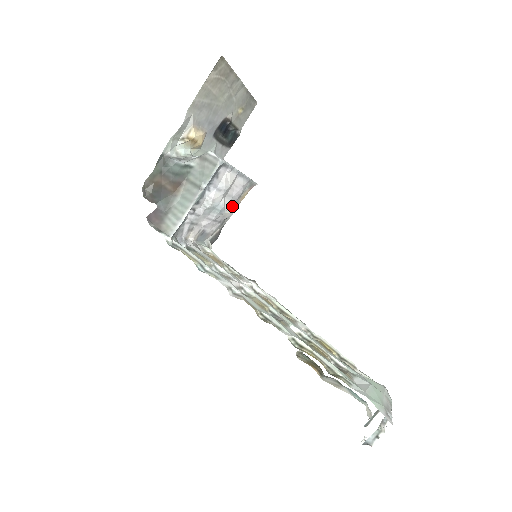
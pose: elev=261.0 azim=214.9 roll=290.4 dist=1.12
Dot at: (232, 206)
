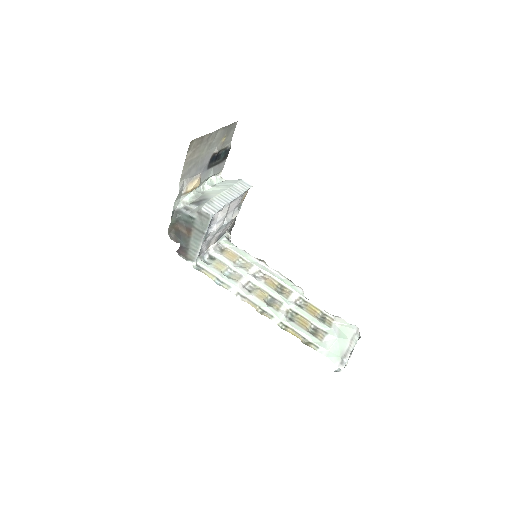
Dot at: (236, 211)
